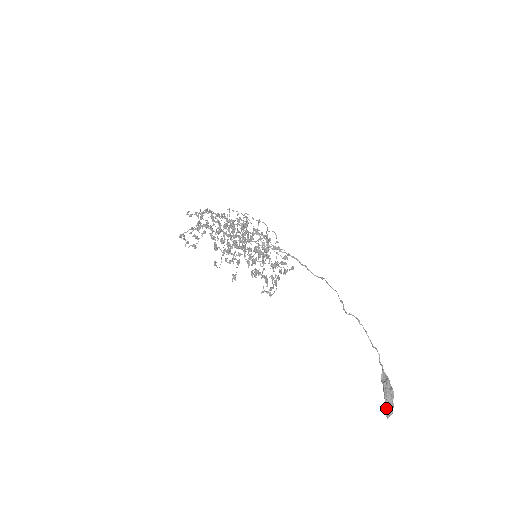
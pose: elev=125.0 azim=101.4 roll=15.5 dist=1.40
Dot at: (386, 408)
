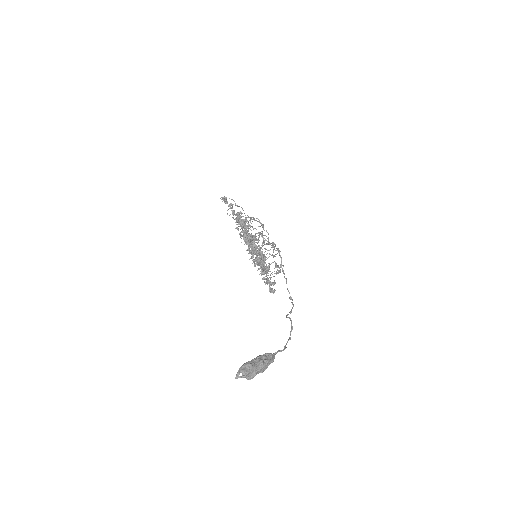
Dot at: (246, 363)
